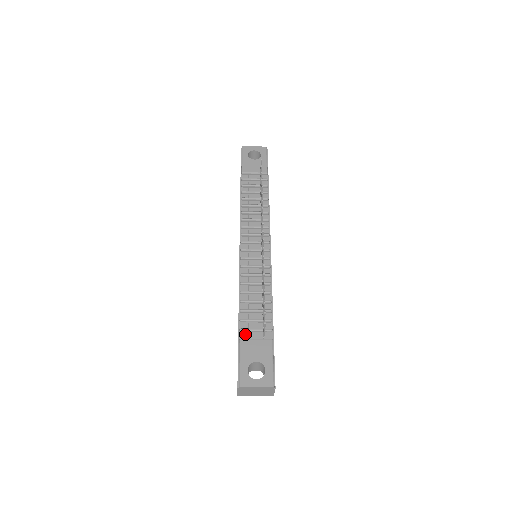
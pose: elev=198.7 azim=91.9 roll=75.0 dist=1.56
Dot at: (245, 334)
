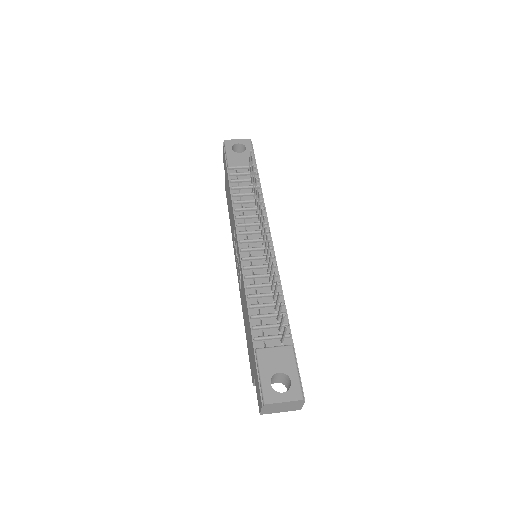
Dot at: (260, 343)
